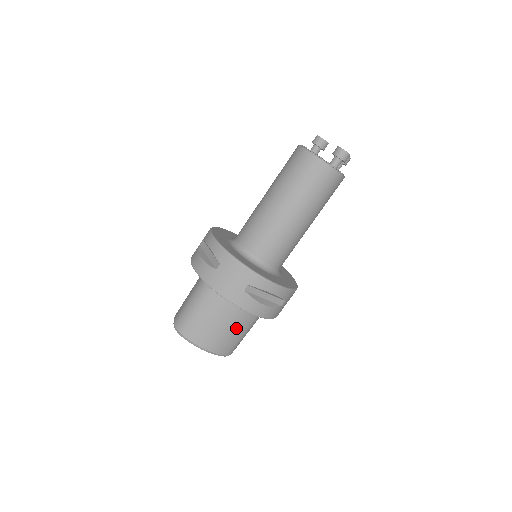
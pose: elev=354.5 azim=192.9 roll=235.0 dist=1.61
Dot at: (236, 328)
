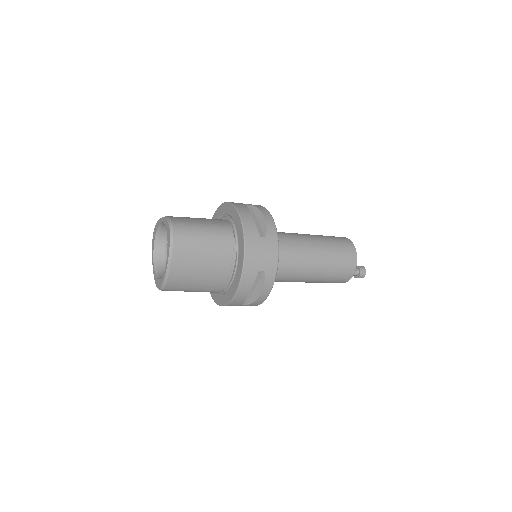
Dot at: (203, 281)
